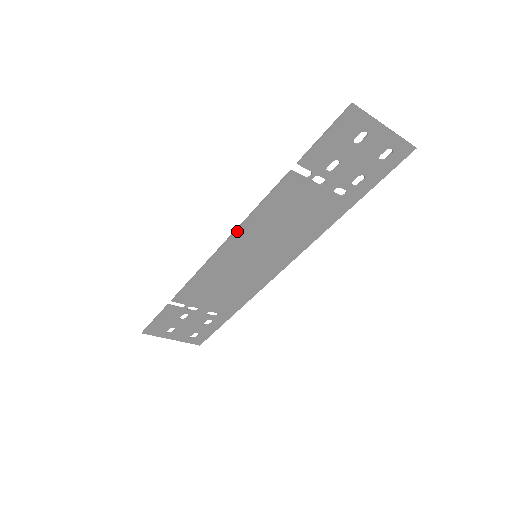
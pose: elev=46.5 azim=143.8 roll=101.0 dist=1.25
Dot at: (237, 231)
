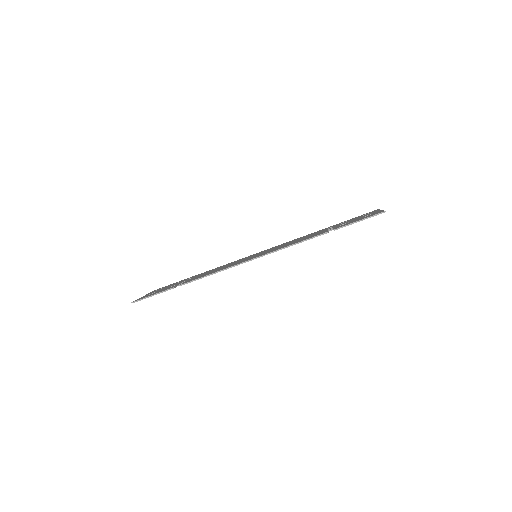
Dot at: occluded
